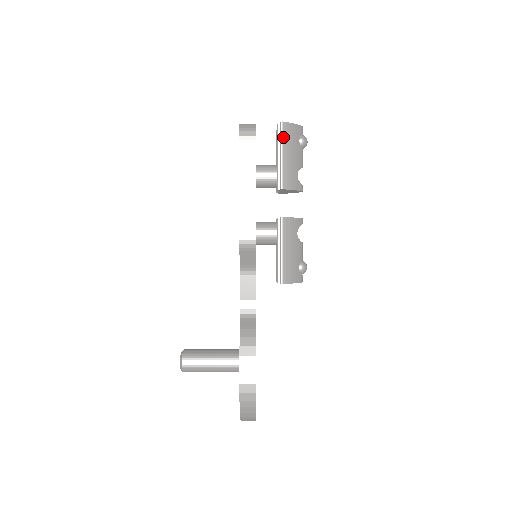
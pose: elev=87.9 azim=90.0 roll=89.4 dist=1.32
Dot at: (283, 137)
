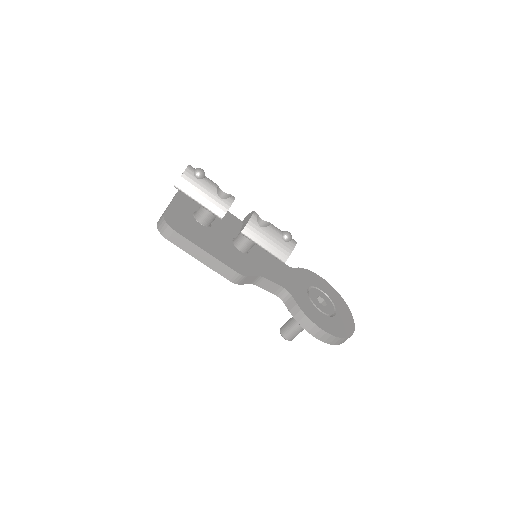
Dot at: (186, 193)
